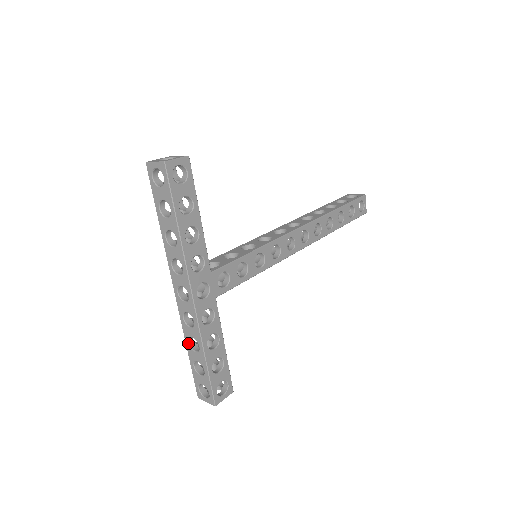
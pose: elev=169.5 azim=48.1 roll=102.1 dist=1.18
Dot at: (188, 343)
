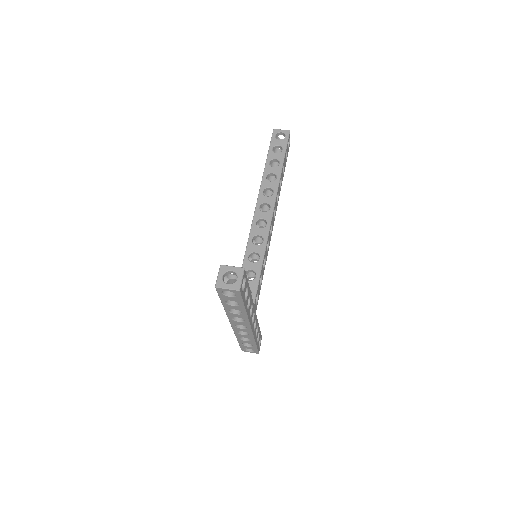
Dot at: (239, 339)
